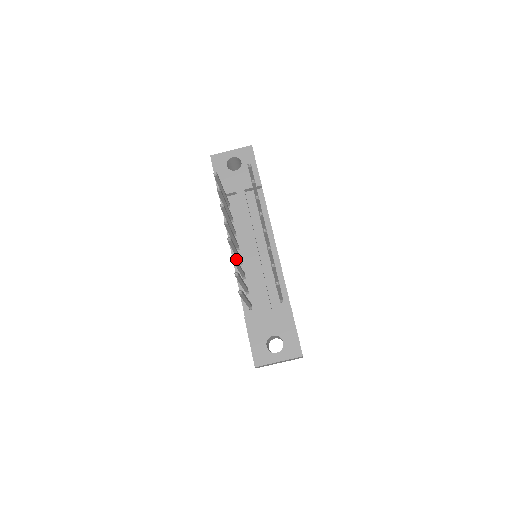
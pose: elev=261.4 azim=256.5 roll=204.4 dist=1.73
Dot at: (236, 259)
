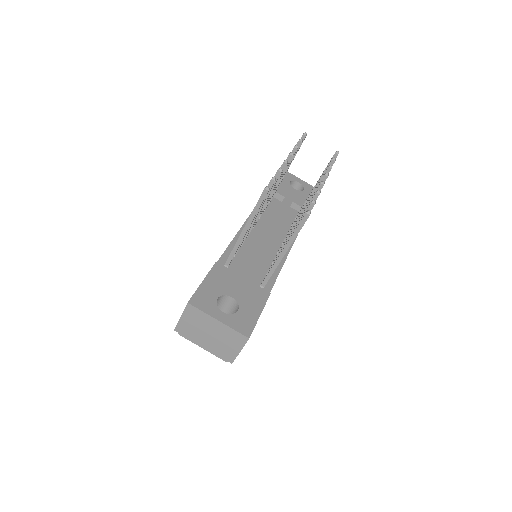
Dot at: occluded
